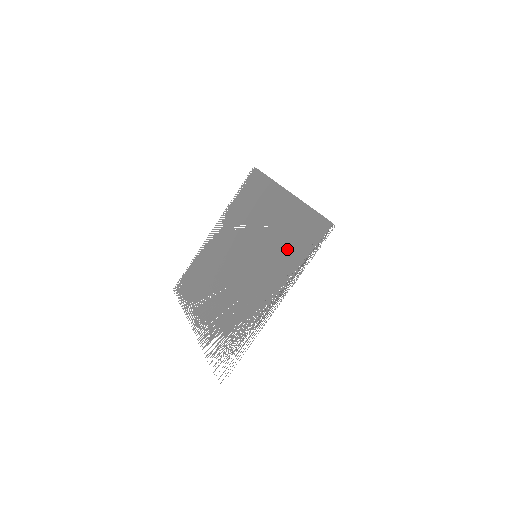
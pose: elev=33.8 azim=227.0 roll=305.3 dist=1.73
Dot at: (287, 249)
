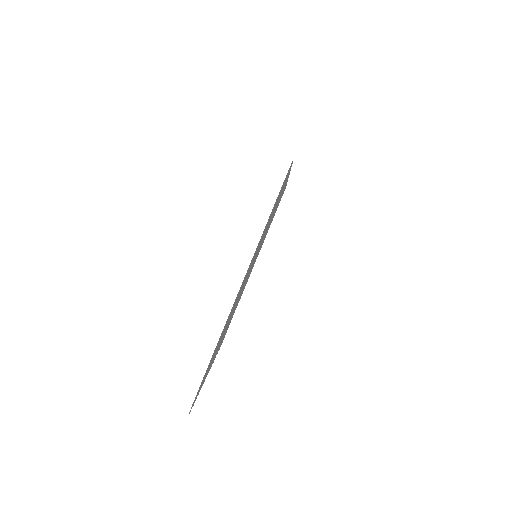
Dot at: occluded
